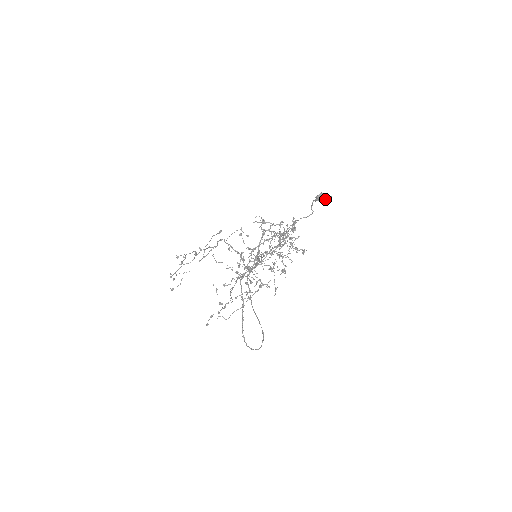
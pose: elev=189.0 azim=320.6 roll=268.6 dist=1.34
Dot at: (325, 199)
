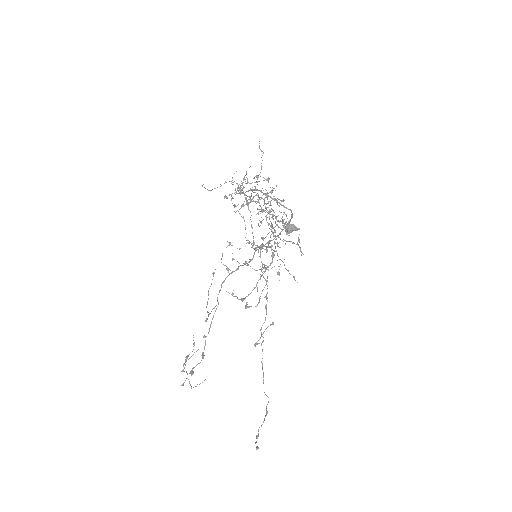
Dot at: (294, 227)
